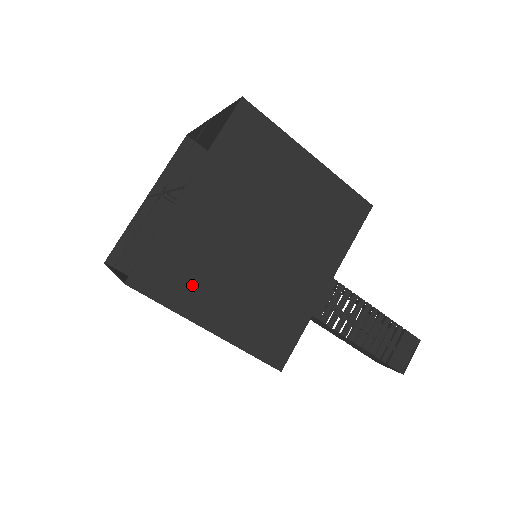
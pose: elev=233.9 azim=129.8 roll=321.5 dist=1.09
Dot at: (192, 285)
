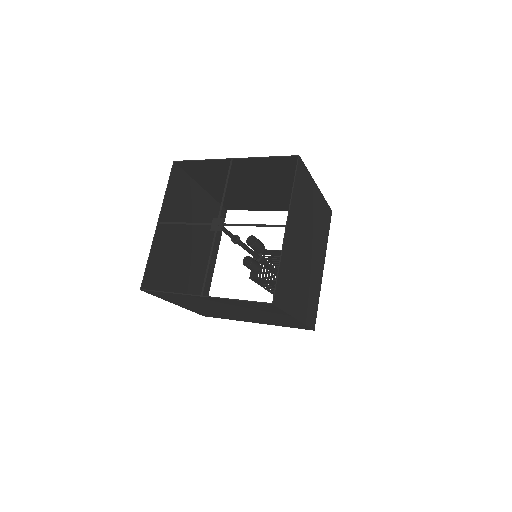
Dot at: (178, 301)
